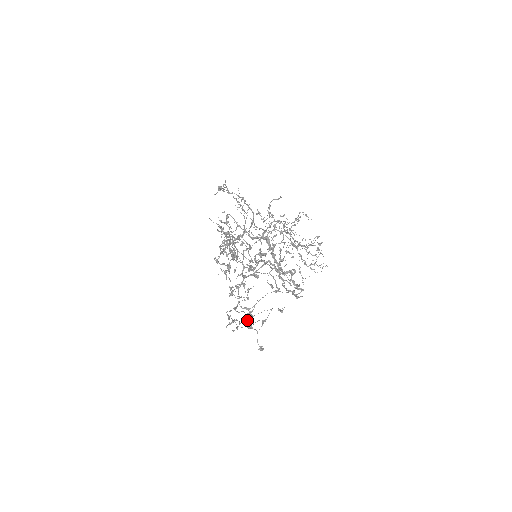
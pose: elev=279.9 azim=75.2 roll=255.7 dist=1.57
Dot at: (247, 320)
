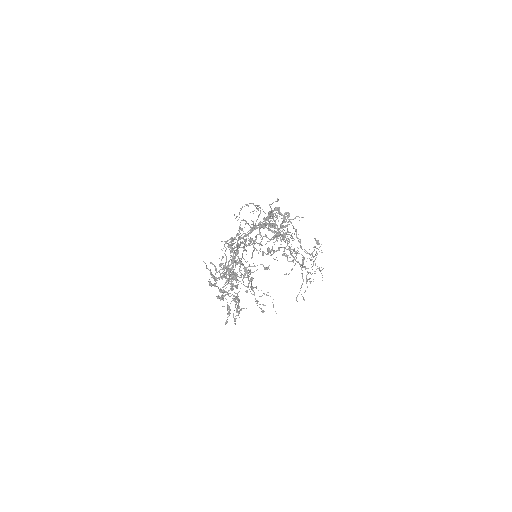
Dot at: (229, 268)
